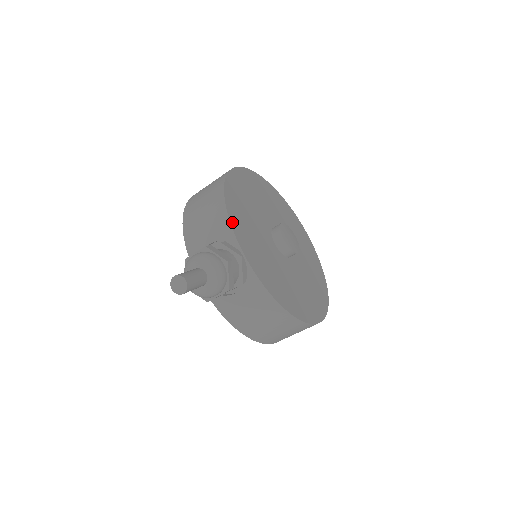
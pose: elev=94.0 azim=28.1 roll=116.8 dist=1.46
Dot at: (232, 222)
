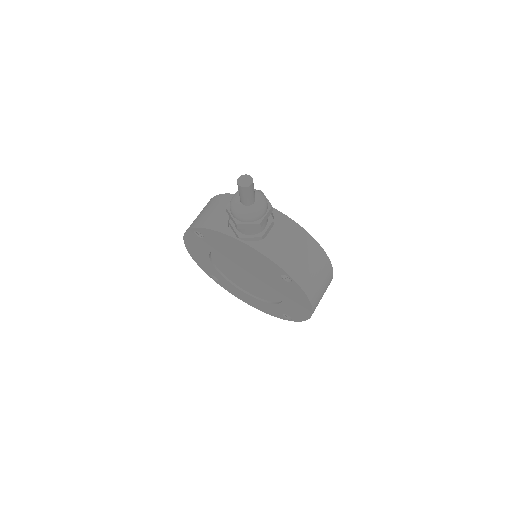
Dot at: occluded
